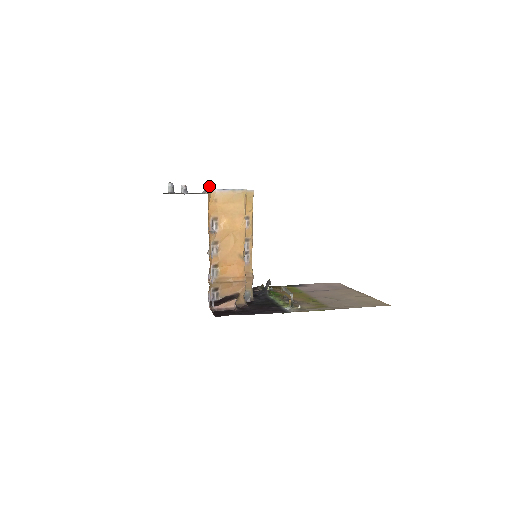
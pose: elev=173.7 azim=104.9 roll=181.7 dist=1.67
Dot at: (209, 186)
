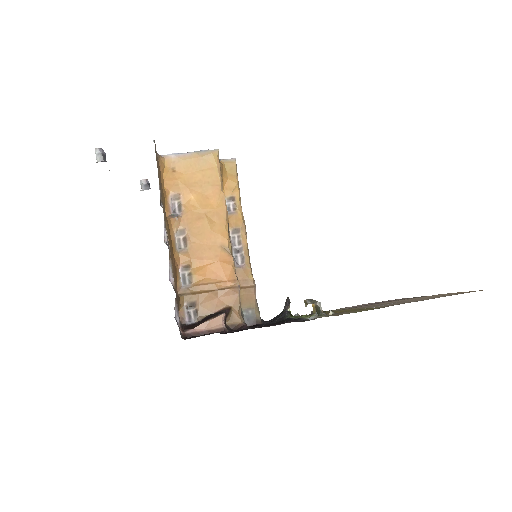
Dot at: occluded
